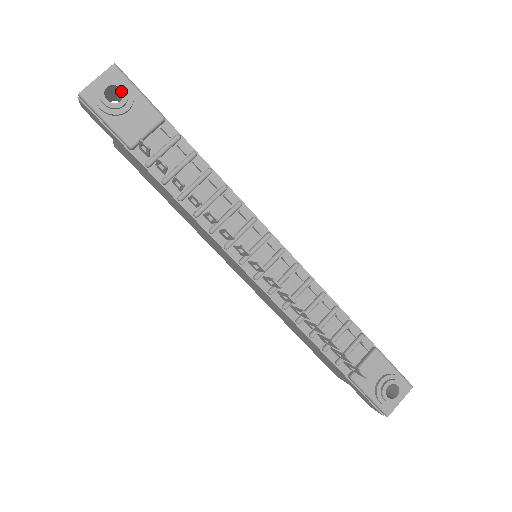
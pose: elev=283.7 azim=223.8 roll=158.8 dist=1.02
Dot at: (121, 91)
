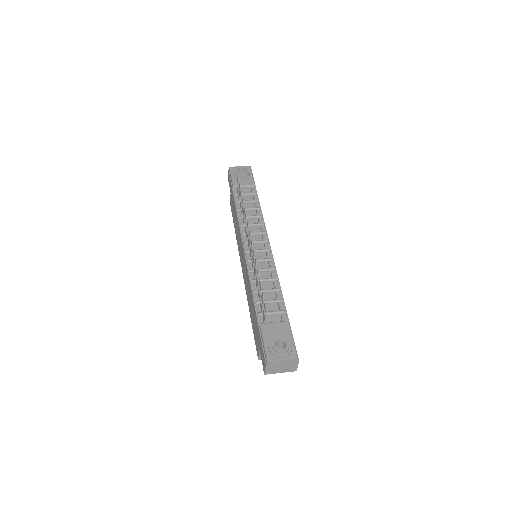
Dot at: occluded
